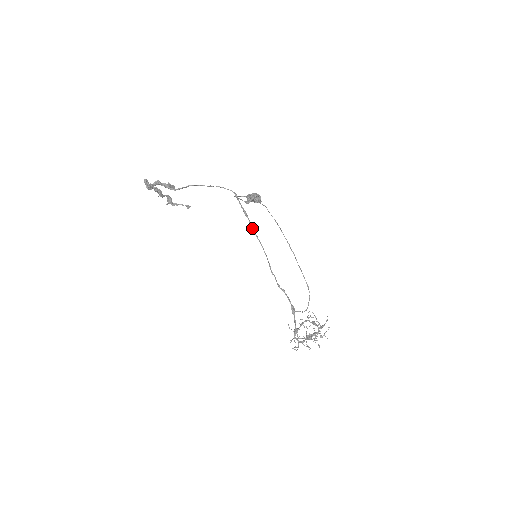
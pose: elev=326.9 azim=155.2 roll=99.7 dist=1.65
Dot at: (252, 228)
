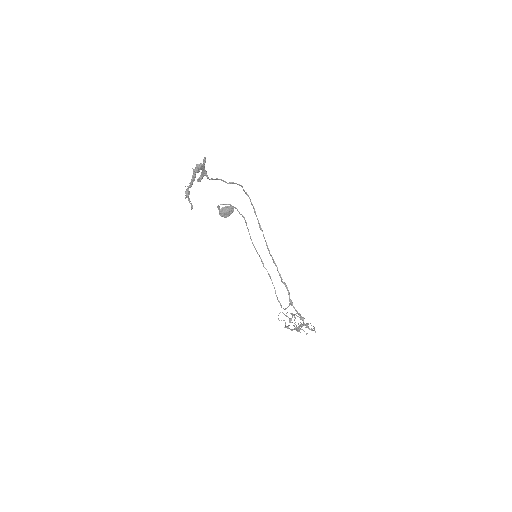
Dot at: (260, 226)
